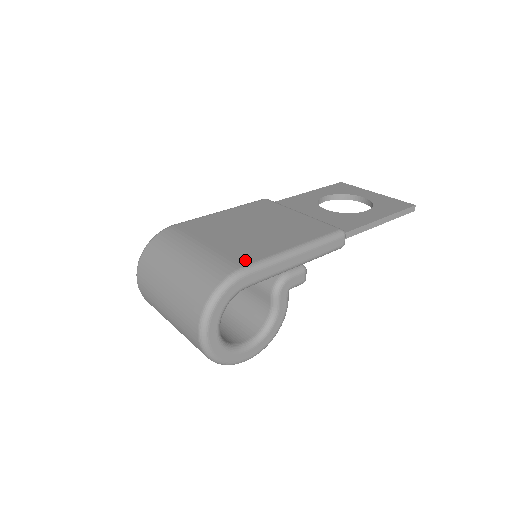
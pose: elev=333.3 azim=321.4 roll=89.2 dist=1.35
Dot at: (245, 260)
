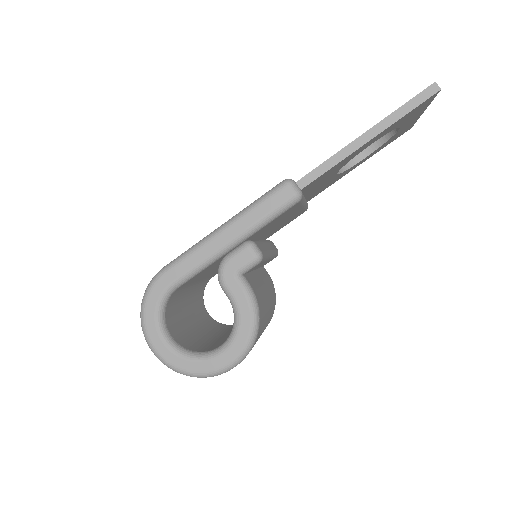
Dot at: occluded
